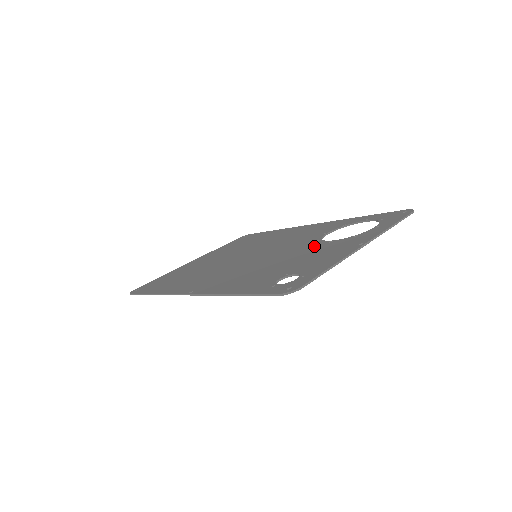
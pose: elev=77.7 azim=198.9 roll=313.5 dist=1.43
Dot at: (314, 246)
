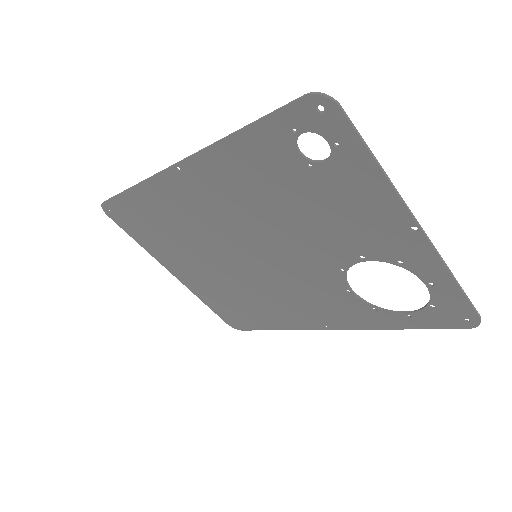
Dot at: (339, 249)
